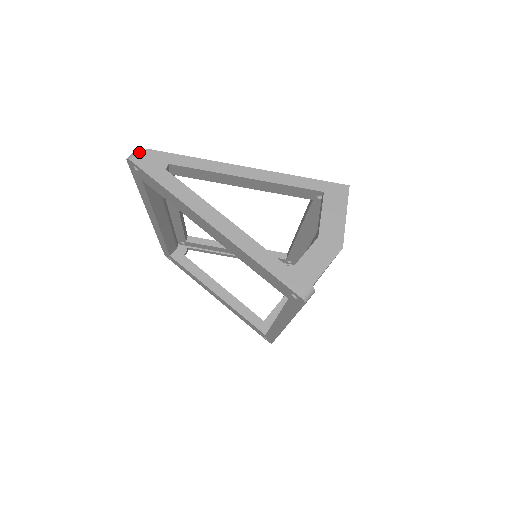
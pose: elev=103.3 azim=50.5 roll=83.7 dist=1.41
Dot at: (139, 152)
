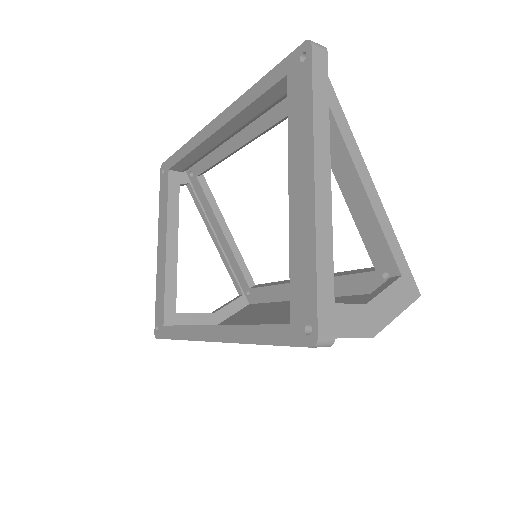
Dot at: (324, 50)
